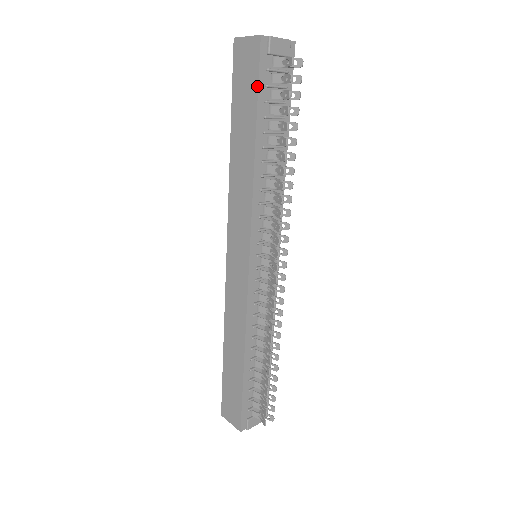
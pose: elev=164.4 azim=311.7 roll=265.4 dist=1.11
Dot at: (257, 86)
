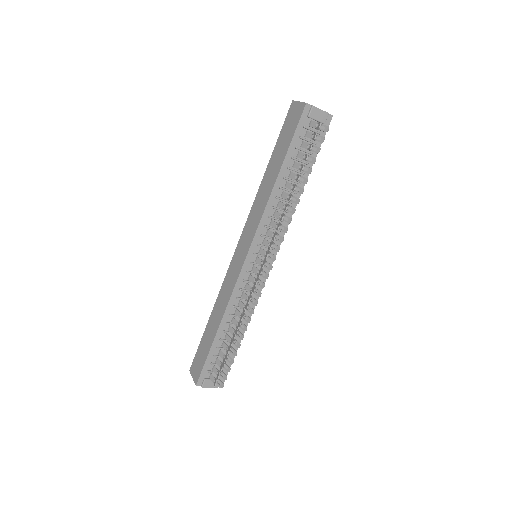
Dot at: (293, 135)
